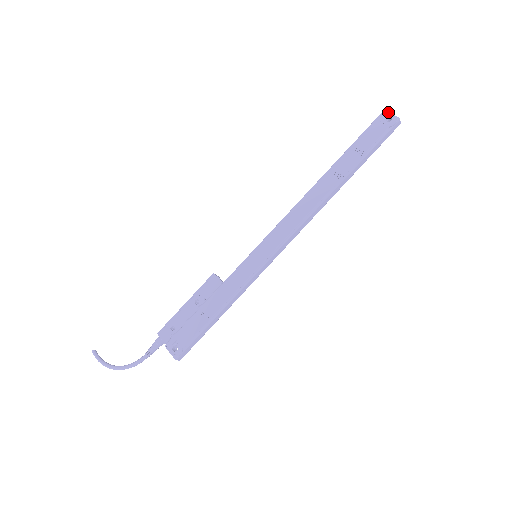
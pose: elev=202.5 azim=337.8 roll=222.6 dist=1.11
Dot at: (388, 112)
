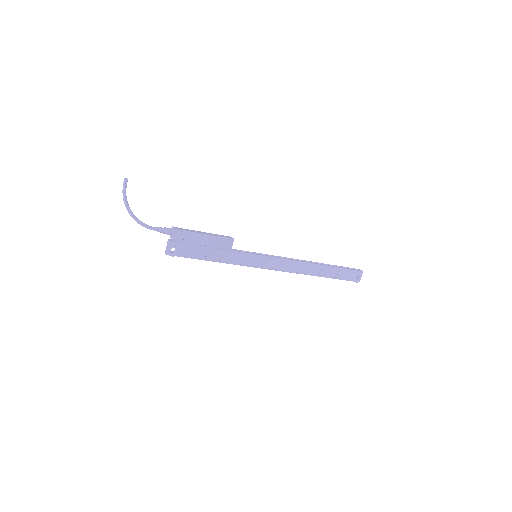
Dot at: occluded
